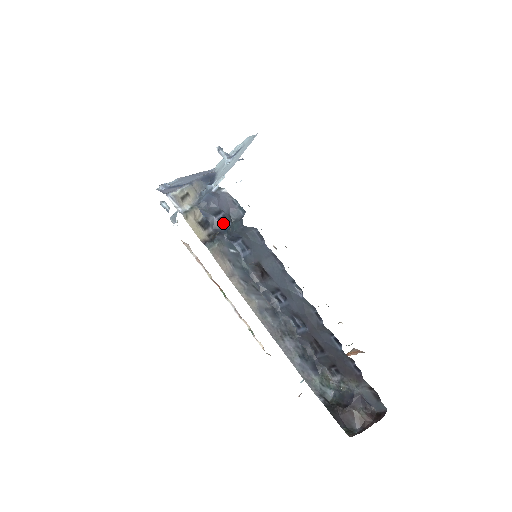
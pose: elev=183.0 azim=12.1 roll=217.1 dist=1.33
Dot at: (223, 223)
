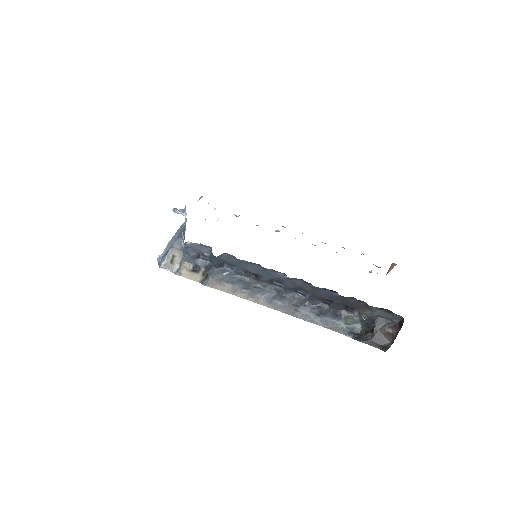
Dot at: (207, 260)
